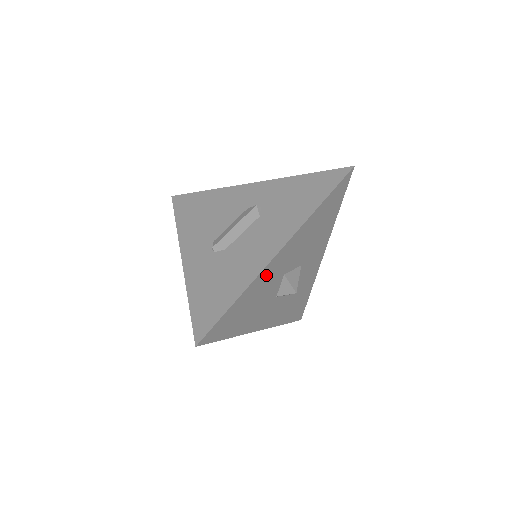
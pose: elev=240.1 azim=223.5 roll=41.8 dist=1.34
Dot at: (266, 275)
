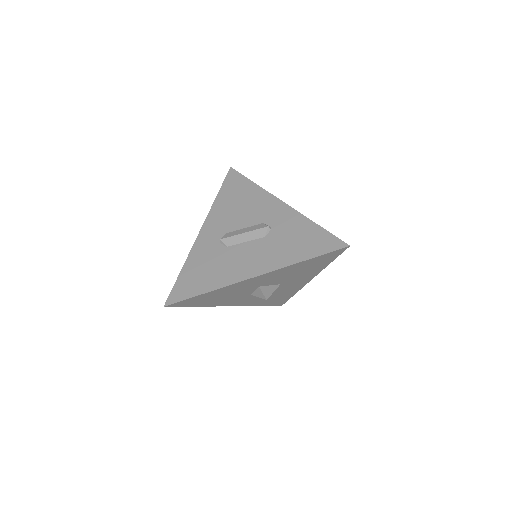
Dot at: (238, 285)
